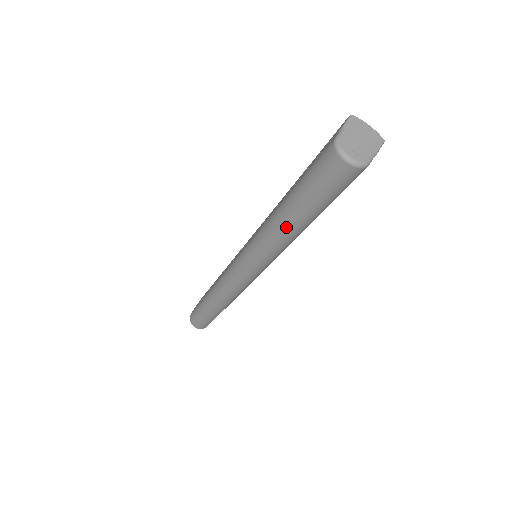
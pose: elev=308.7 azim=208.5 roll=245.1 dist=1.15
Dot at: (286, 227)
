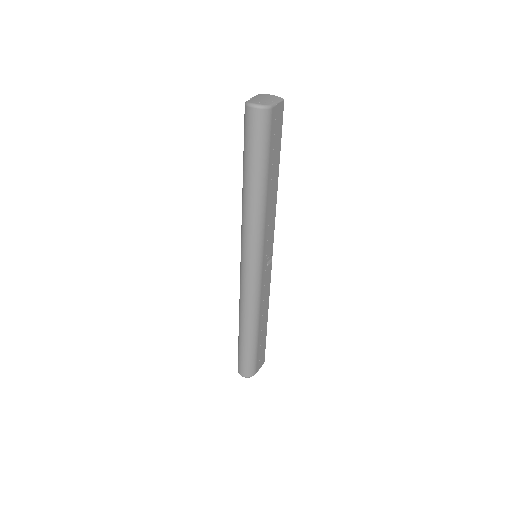
Dot at: (250, 192)
